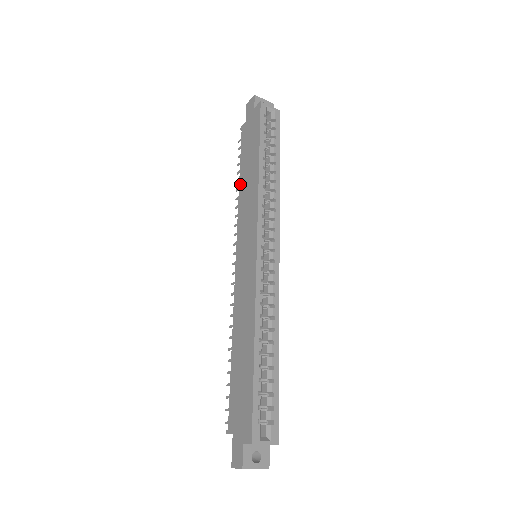
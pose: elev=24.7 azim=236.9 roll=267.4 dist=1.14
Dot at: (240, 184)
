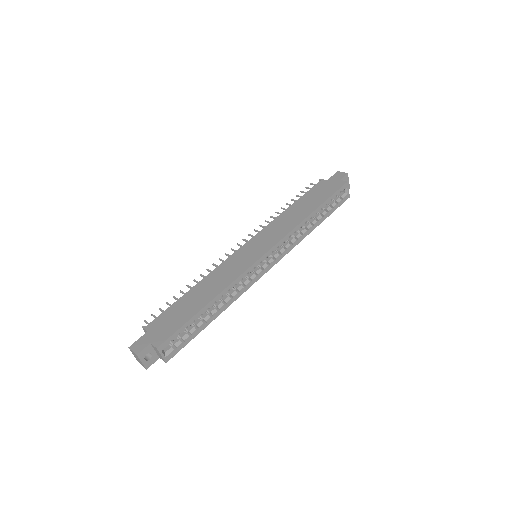
Dot at: (289, 209)
